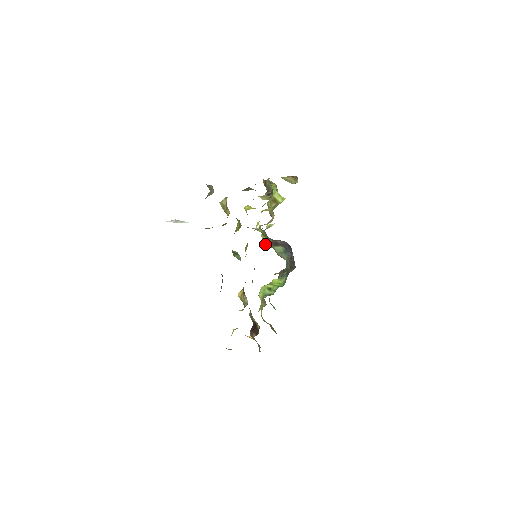
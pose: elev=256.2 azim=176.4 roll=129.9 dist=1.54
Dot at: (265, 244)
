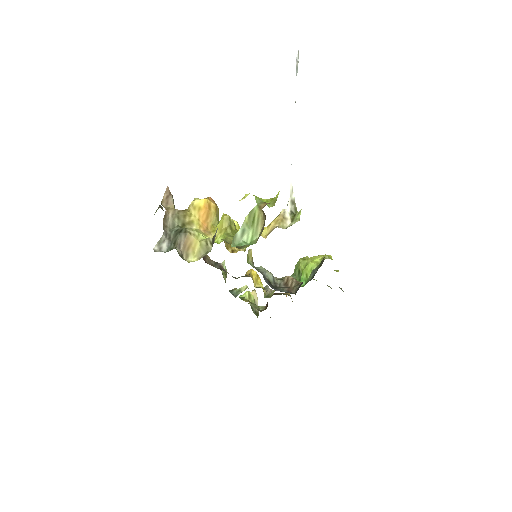
Dot at: occluded
